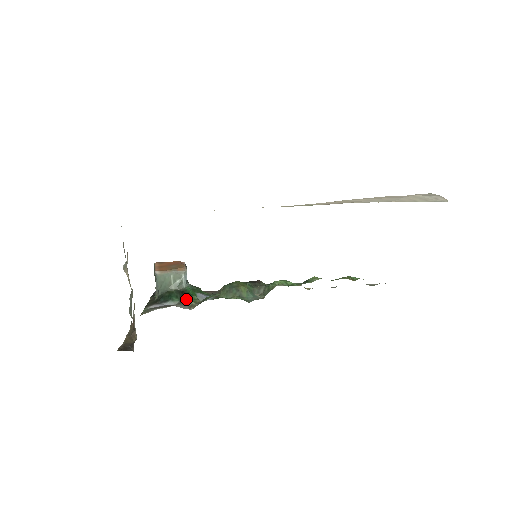
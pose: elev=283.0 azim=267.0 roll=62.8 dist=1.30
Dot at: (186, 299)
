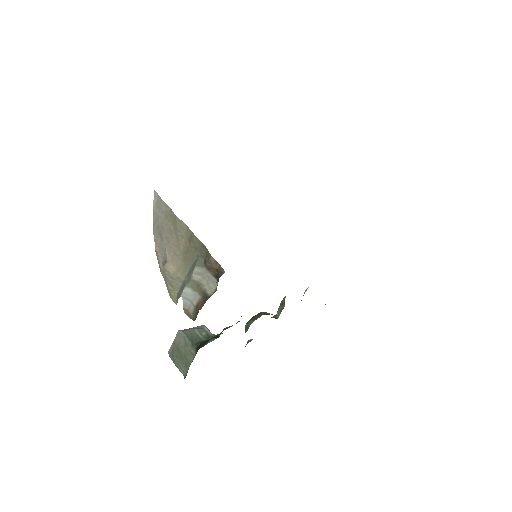
Dot at: (224, 328)
